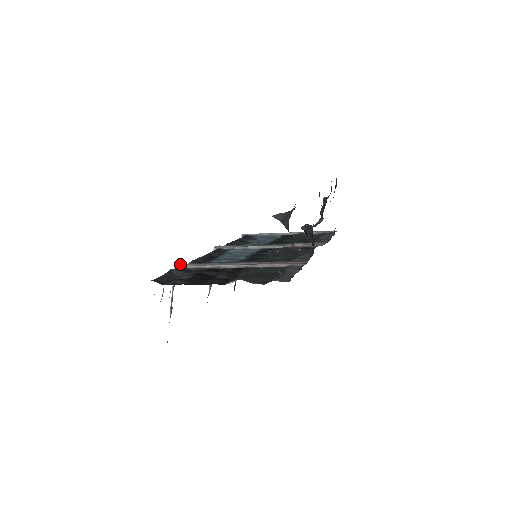
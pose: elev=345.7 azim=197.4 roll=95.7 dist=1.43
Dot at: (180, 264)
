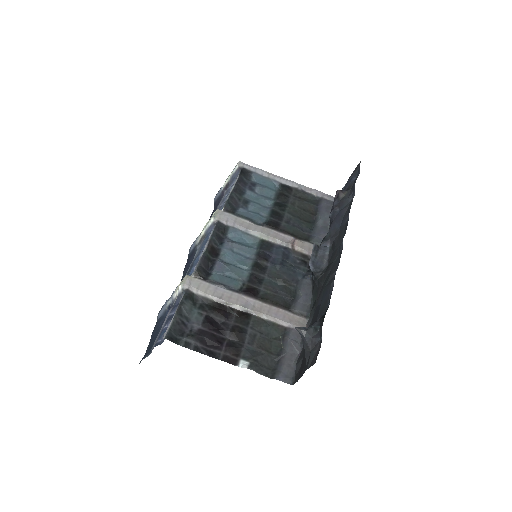
Dot at: (186, 283)
